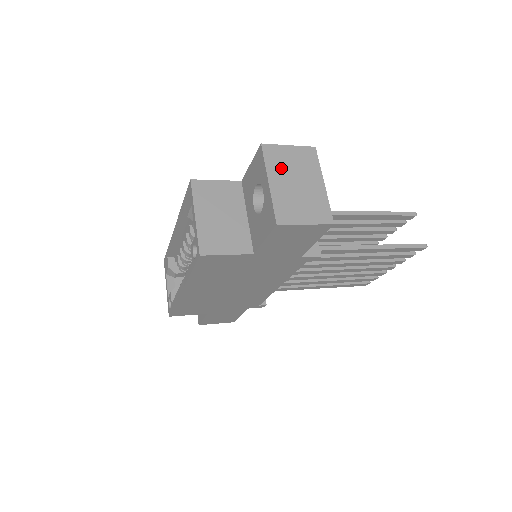
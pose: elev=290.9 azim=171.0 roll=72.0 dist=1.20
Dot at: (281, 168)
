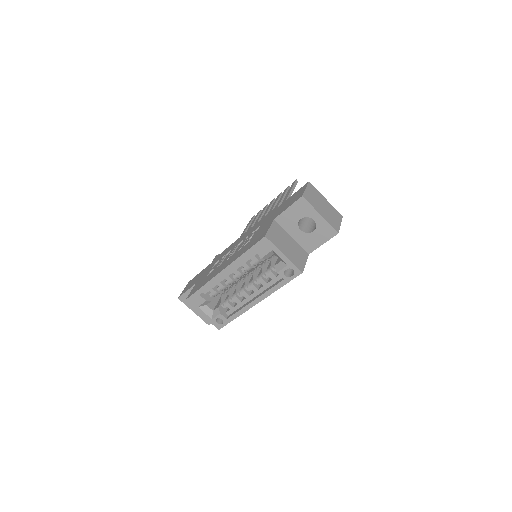
Dot at: (315, 203)
